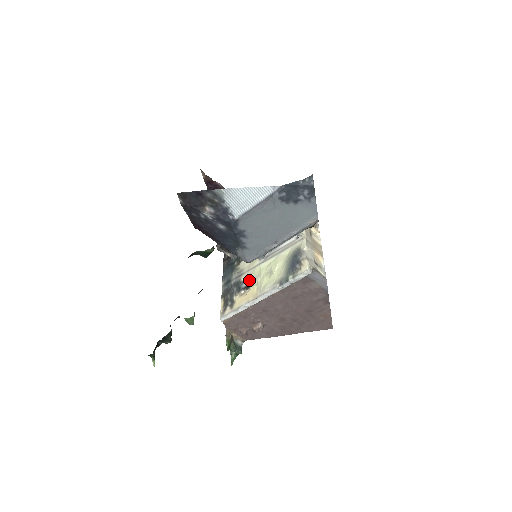
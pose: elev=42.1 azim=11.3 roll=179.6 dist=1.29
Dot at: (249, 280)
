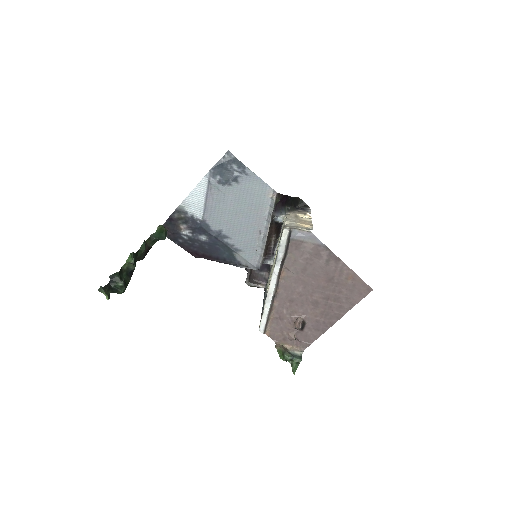
Dot at: occluded
